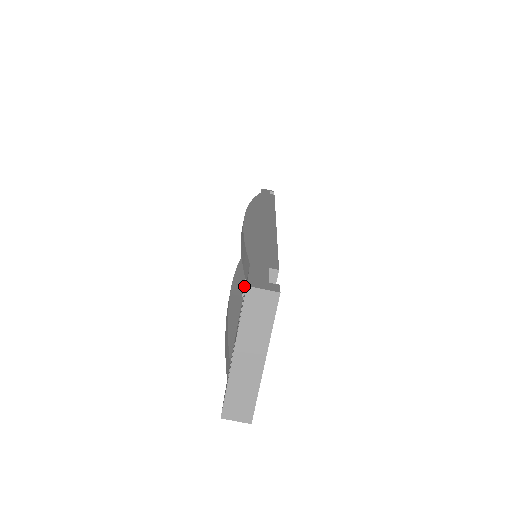
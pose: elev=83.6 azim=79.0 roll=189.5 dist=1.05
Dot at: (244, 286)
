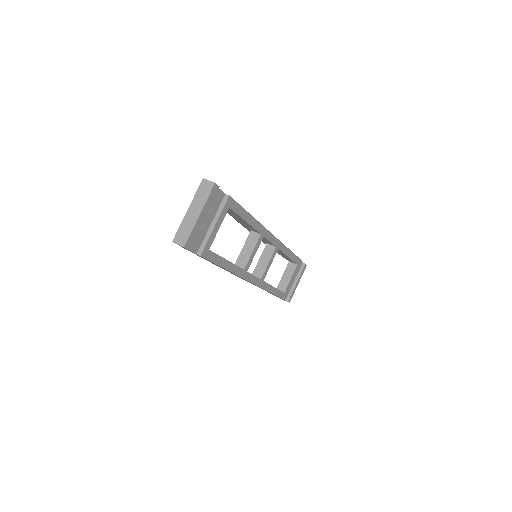
Dot at: (237, 259)
